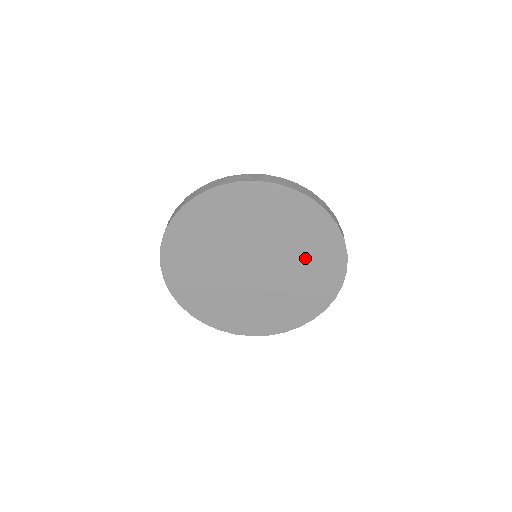
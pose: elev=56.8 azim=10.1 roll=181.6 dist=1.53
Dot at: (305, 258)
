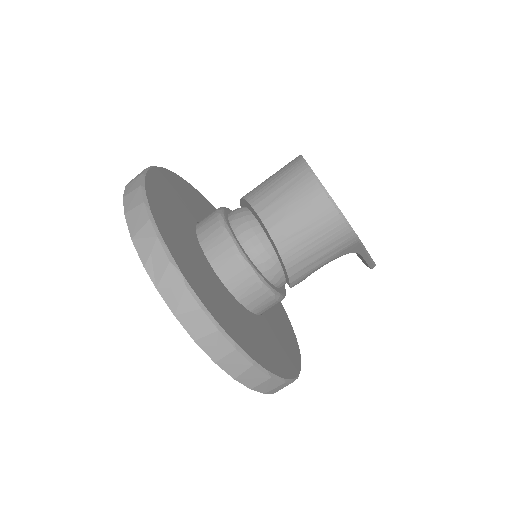
Dot at: occluded
